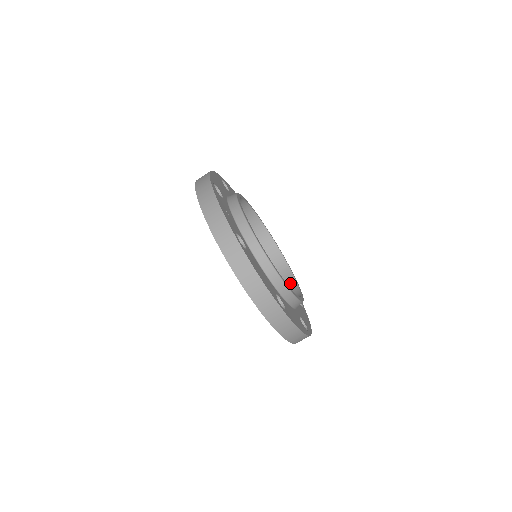
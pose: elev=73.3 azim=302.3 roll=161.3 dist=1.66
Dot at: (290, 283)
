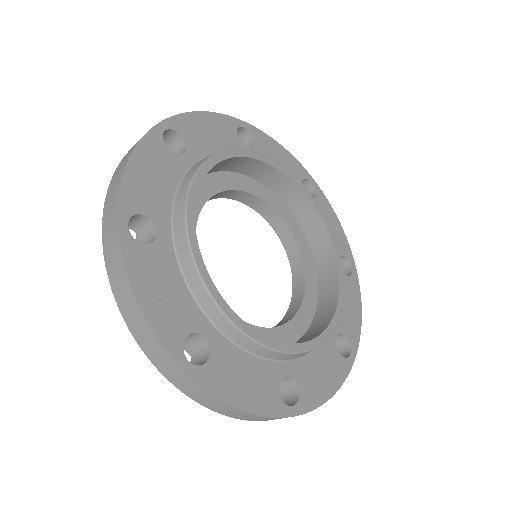
Dot at: (325, 252)
